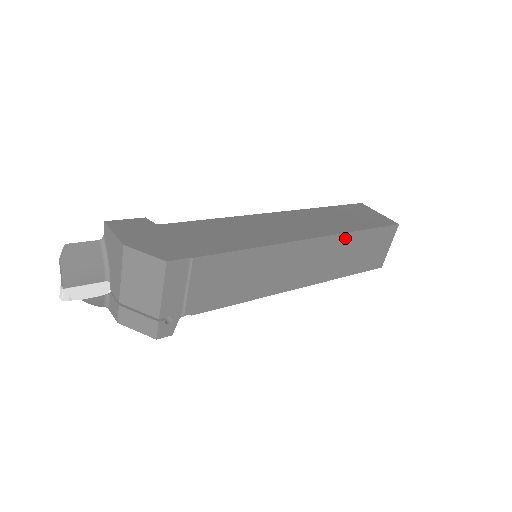
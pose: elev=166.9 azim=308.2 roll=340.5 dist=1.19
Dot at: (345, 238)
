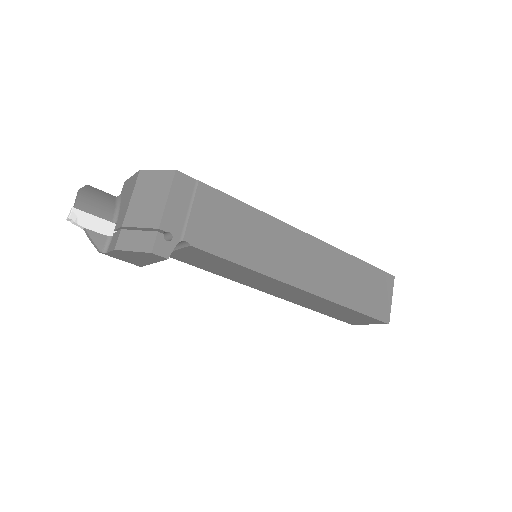
Dot at: (341, 256)
